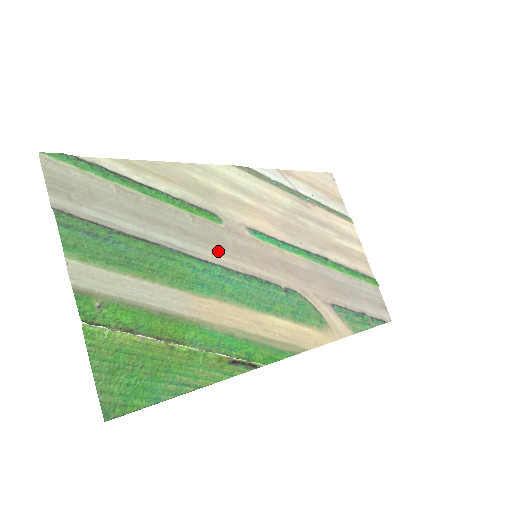
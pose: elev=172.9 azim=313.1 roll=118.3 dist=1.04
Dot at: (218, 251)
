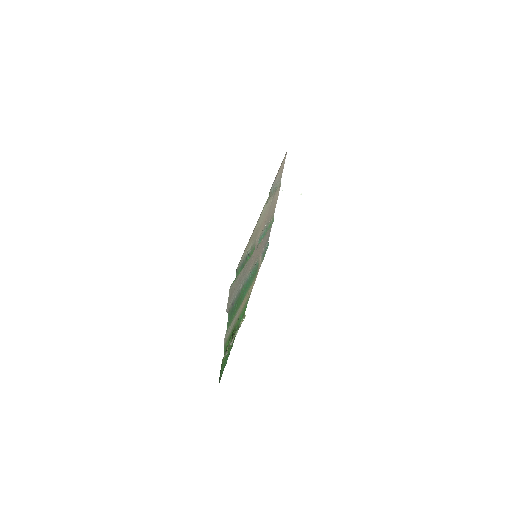
Dot at: (249, 268)
